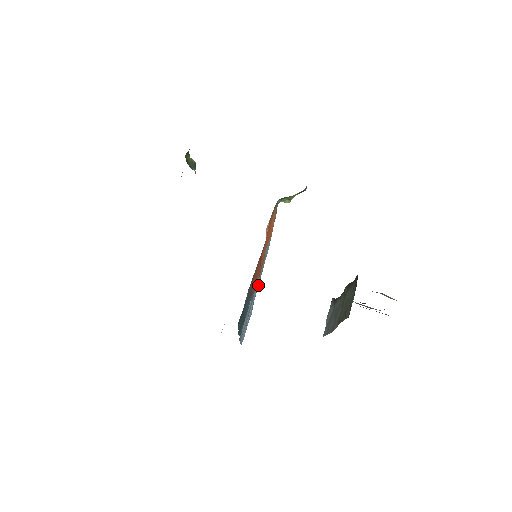
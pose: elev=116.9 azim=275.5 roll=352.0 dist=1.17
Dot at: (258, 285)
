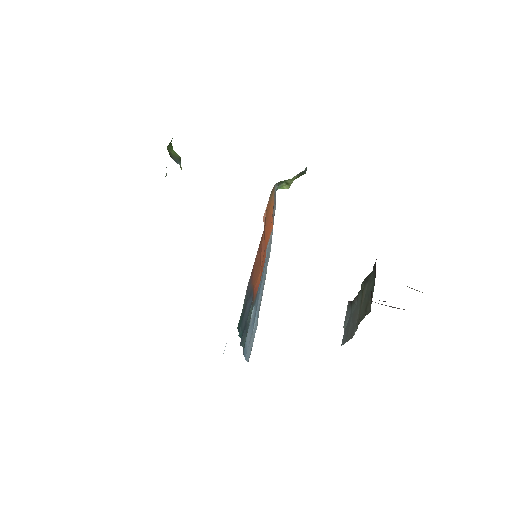
Dot at: (262, 293)
